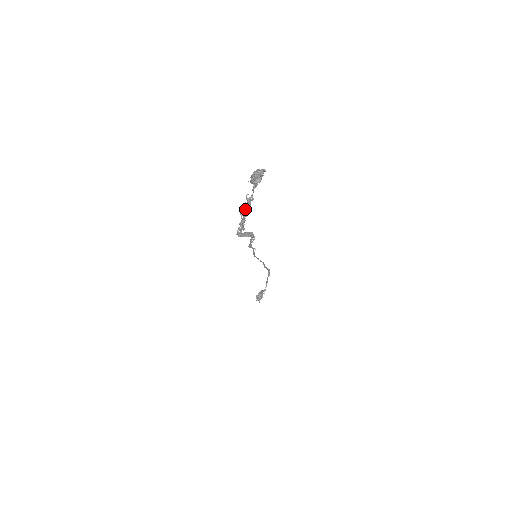
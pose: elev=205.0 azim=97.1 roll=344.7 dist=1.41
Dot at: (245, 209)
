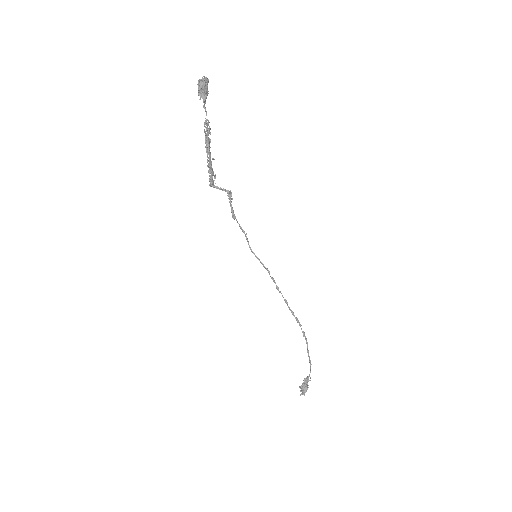
Dot at: (206, 140)
